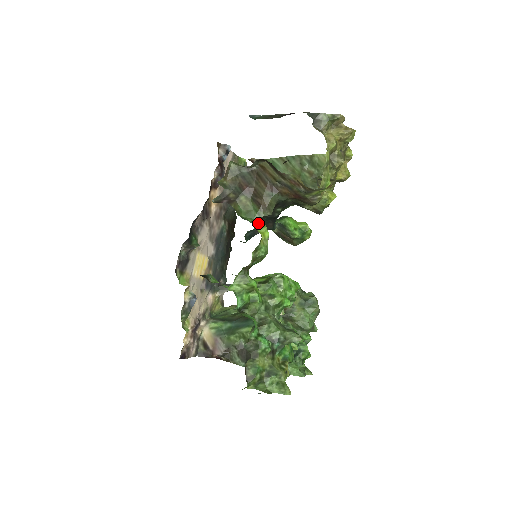
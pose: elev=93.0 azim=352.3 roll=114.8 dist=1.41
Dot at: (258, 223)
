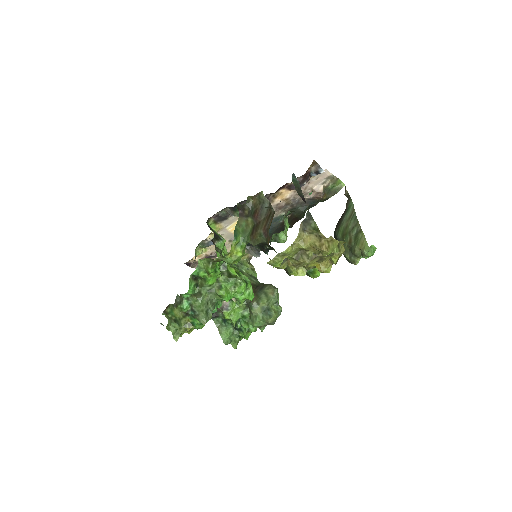
Dot at: (243, 243)
